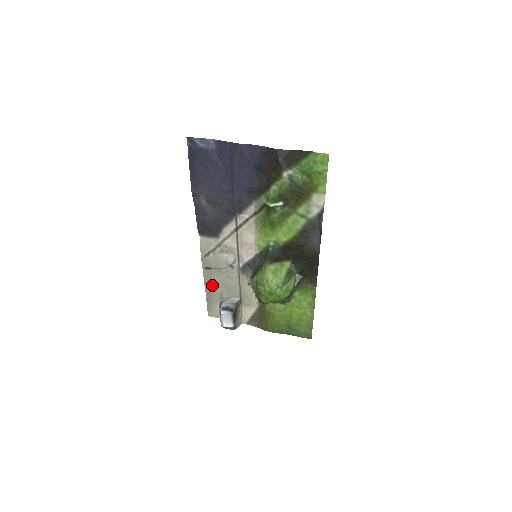
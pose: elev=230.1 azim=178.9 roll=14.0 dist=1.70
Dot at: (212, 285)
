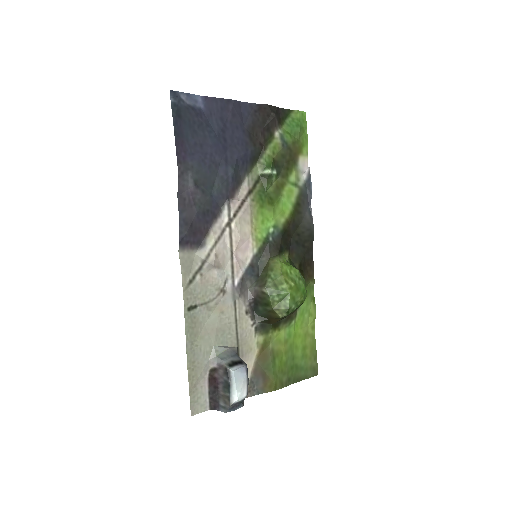
Dot at: (197, 341)
